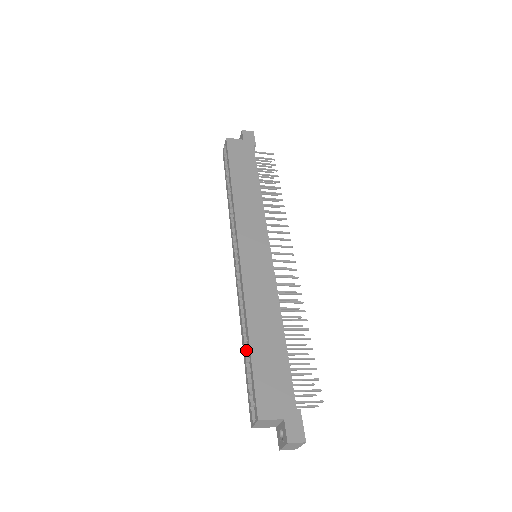
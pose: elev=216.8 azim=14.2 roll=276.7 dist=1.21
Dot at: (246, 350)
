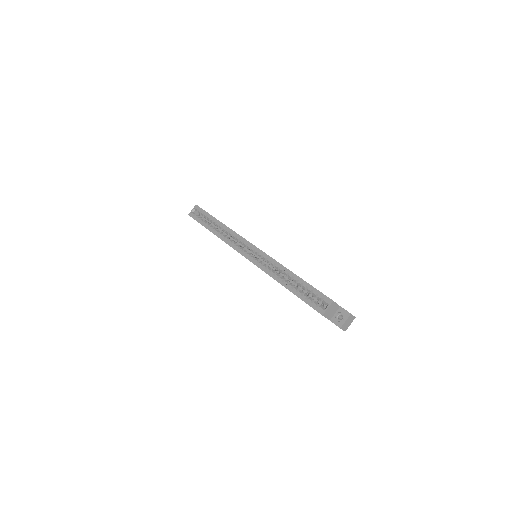
Dot at: (292, 285)
